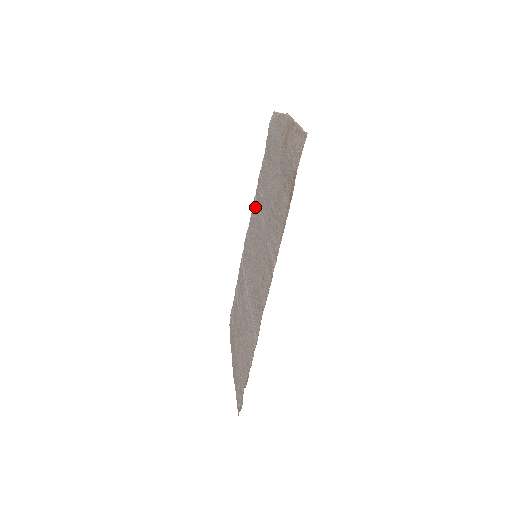
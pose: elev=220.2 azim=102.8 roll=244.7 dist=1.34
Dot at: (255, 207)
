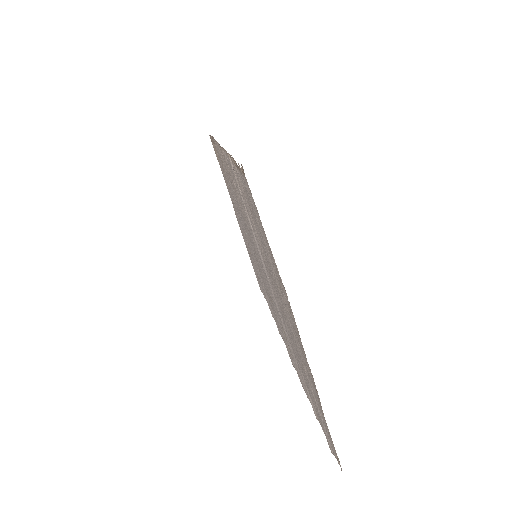
Dot at: occluded
